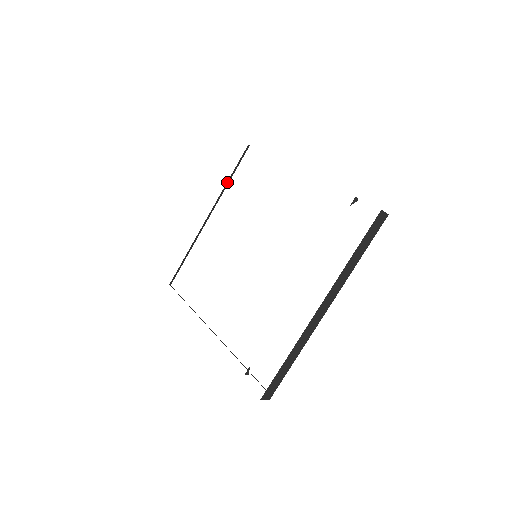
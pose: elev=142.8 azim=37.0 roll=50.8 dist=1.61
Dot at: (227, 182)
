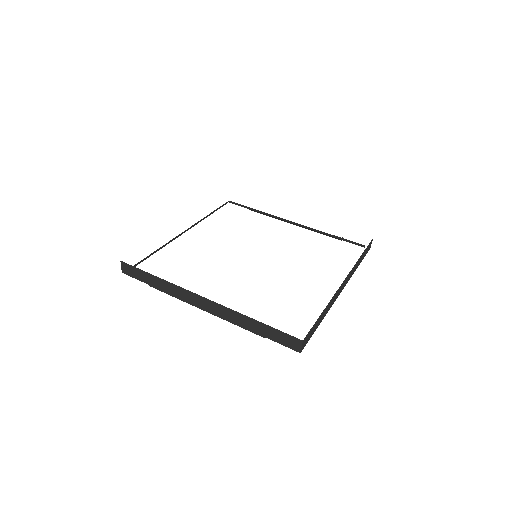
Dot at: occluded
